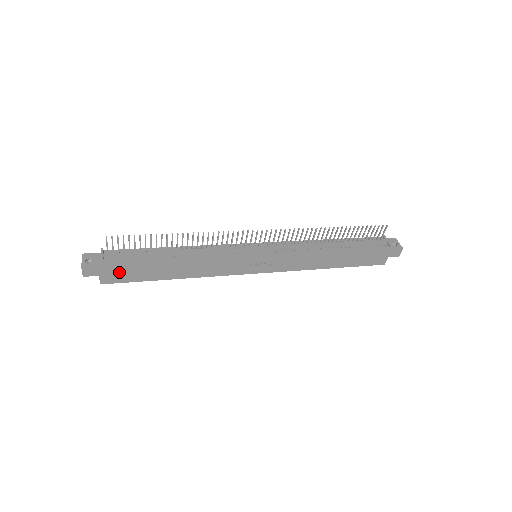
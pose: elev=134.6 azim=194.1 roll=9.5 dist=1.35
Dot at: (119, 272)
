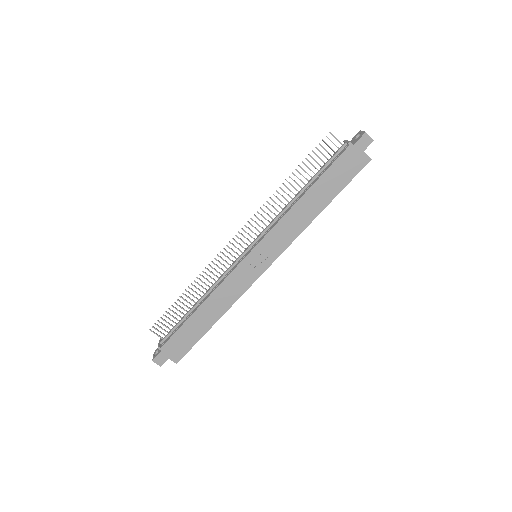
Dot at: (176, 346)
